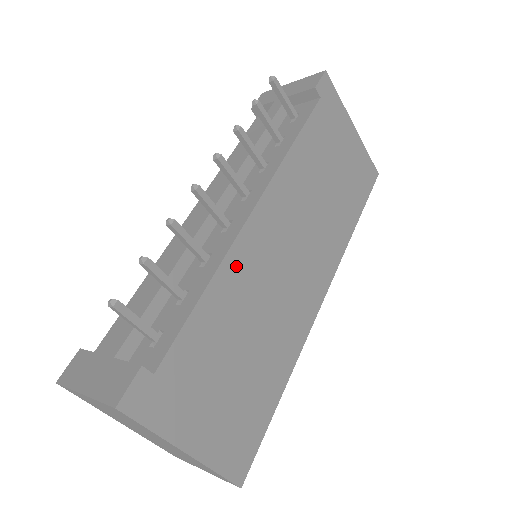
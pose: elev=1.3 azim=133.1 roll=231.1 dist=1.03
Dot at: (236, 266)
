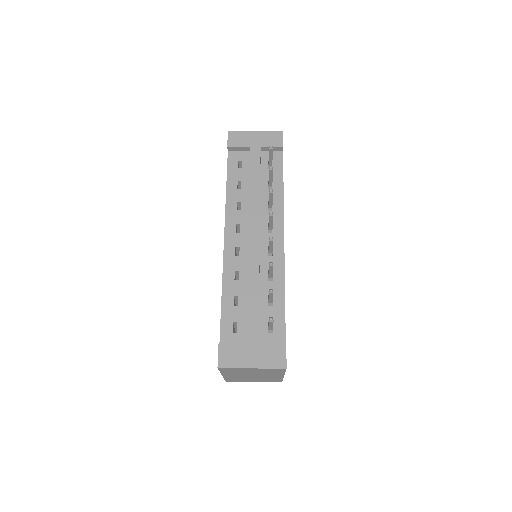
Dot at: occluded
